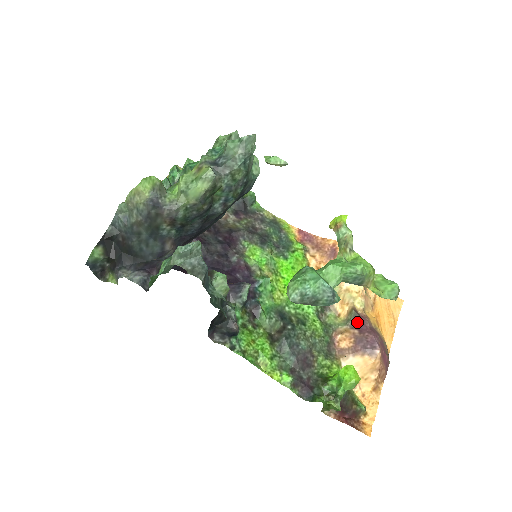
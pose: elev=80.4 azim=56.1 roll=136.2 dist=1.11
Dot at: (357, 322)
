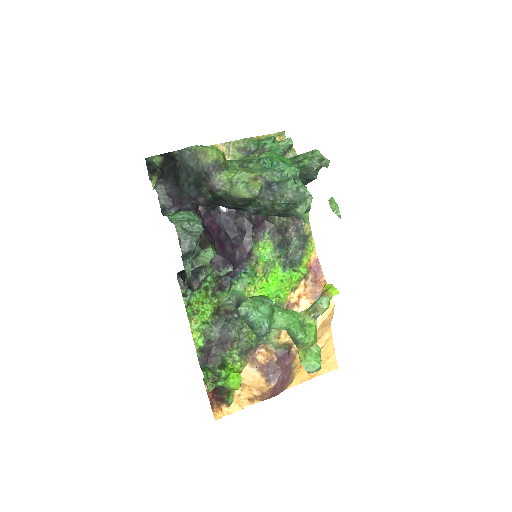
Dot at: (283, 354)
